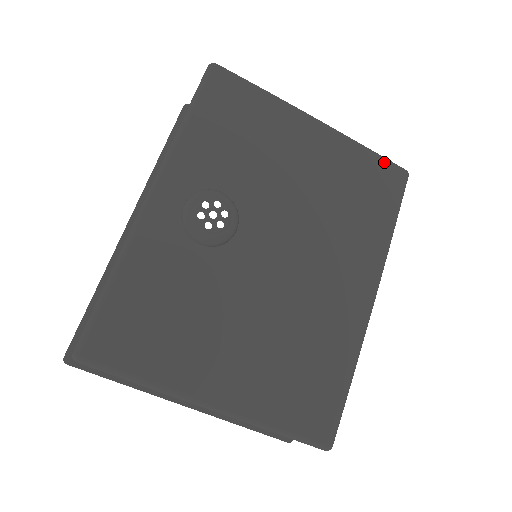
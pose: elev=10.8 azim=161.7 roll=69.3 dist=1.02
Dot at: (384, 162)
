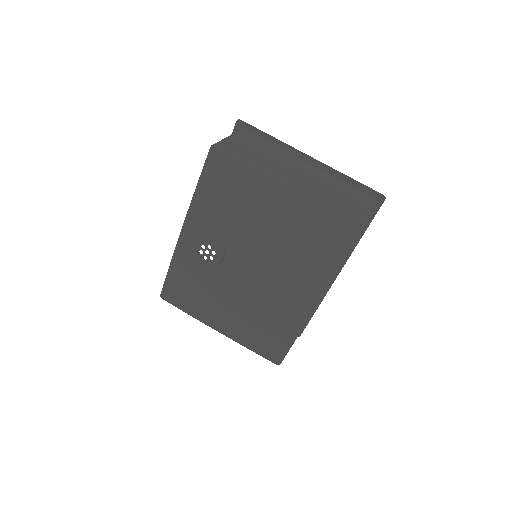
Dot at: (339, 219)
